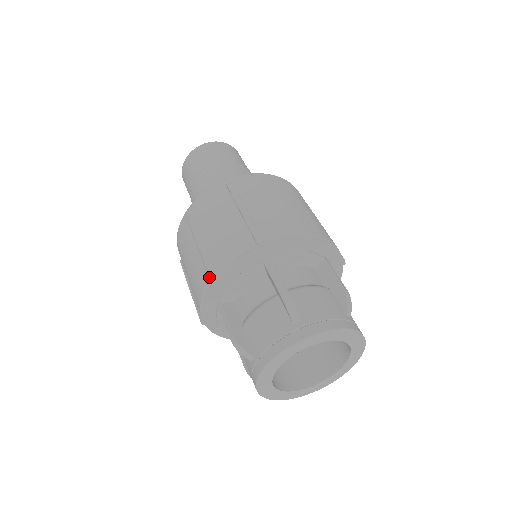
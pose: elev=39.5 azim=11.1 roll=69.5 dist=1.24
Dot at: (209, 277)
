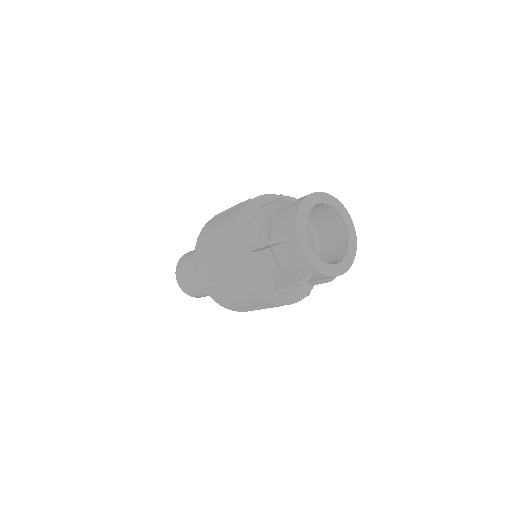
Dot at: (232, 234)
